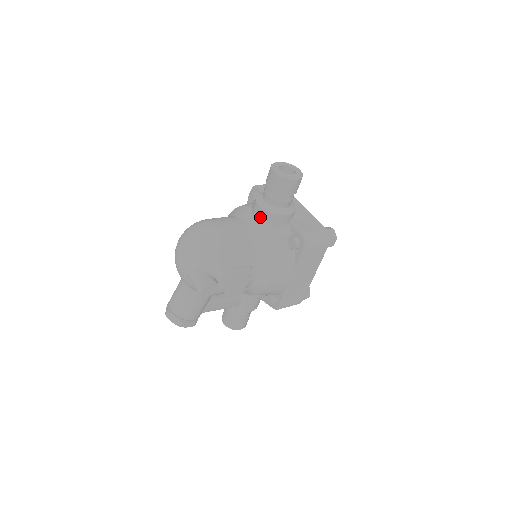
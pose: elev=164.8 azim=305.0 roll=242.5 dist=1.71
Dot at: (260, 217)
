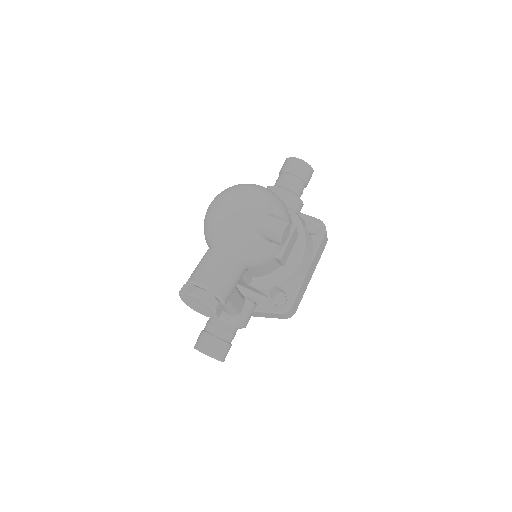
Dot at: (284, 199)
